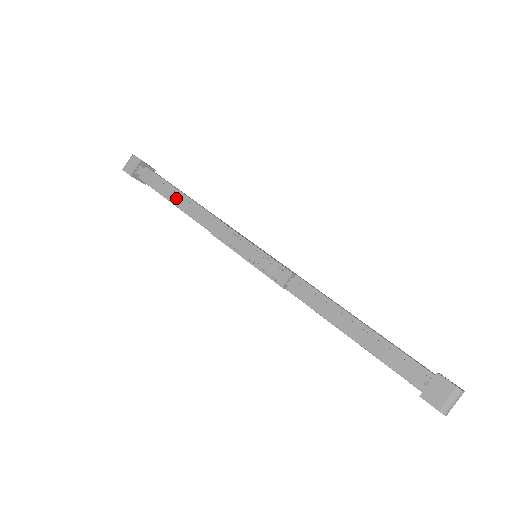
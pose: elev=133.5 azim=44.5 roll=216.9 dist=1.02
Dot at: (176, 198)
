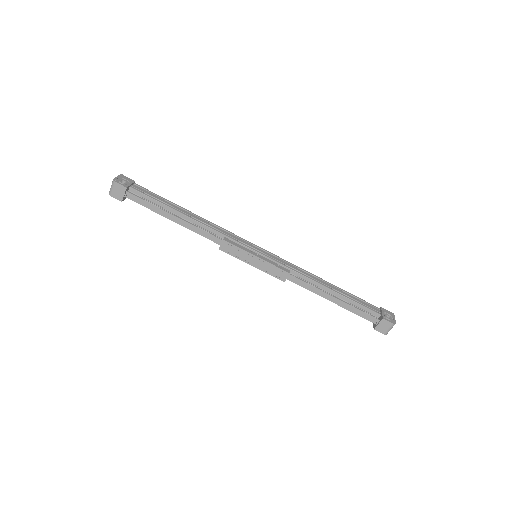
Dot at: (176, 220)
